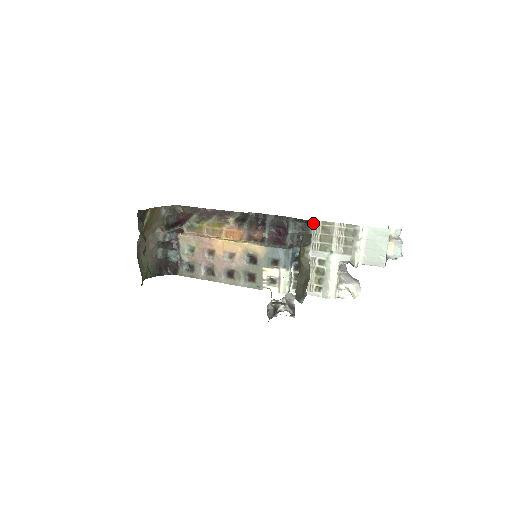
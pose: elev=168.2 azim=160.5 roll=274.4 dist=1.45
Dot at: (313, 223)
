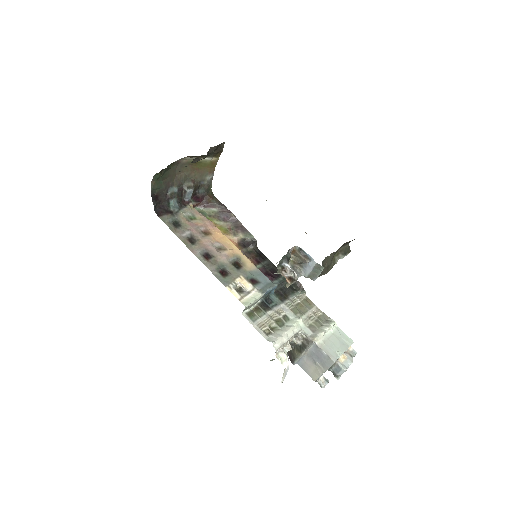
Dot at: (302, 290)
